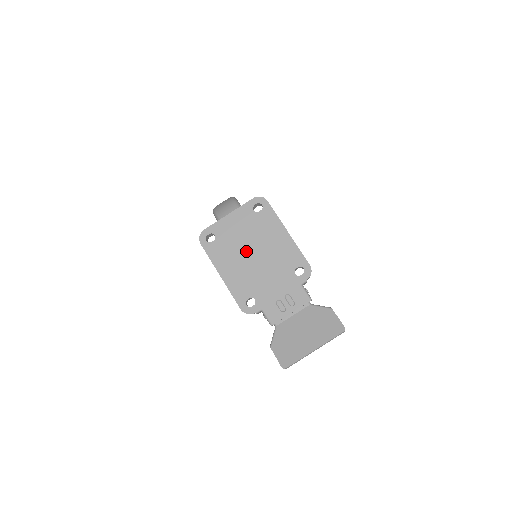
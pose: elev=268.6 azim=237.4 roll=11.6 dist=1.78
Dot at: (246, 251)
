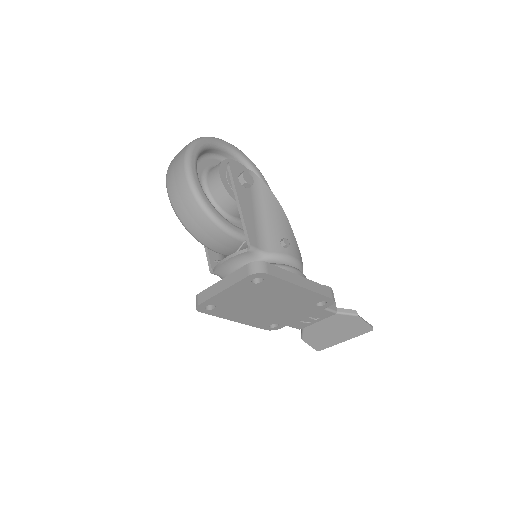
Dot at: (256, 306)
